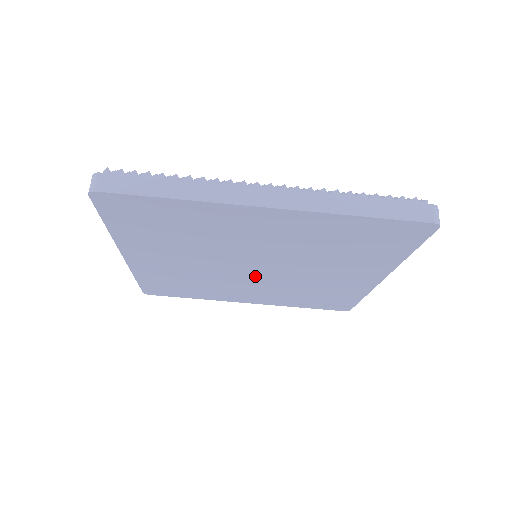
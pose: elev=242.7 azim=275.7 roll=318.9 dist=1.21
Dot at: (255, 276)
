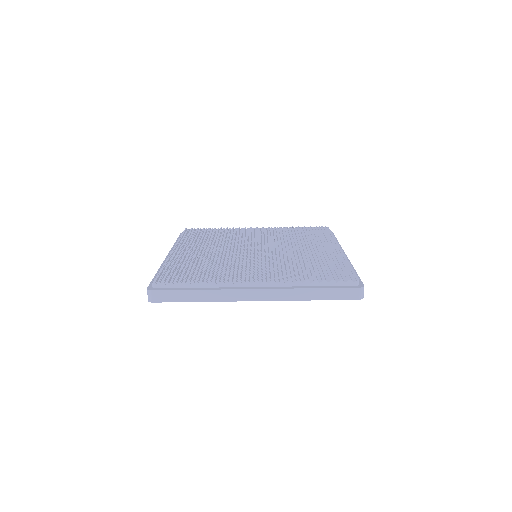
Dot at: occluded
